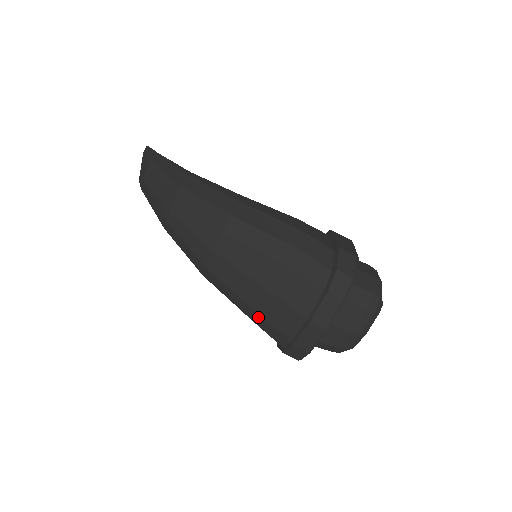
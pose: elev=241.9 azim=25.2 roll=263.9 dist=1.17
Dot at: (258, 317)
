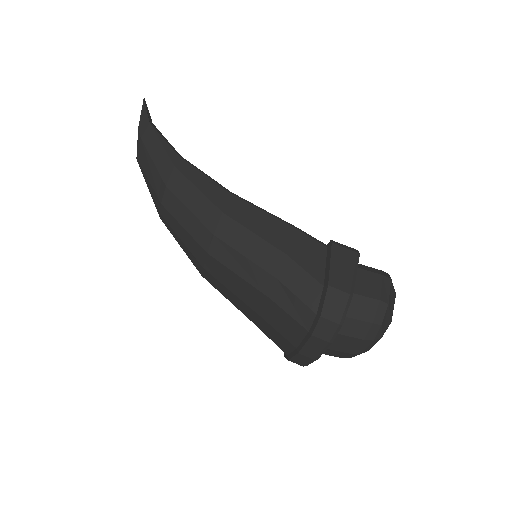
Dot at: occluded
